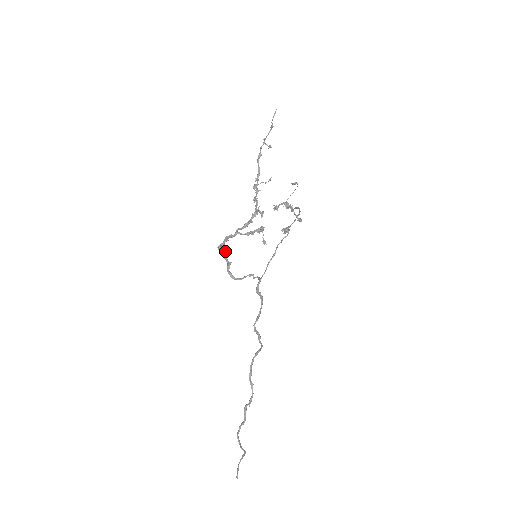
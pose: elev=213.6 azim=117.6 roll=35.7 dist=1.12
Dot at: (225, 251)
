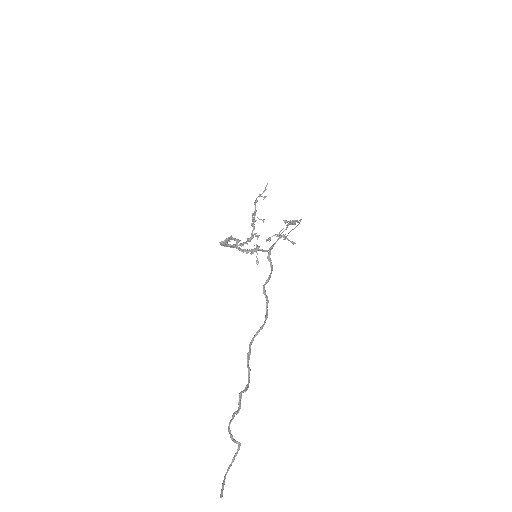
Dot at: (231, 239)
